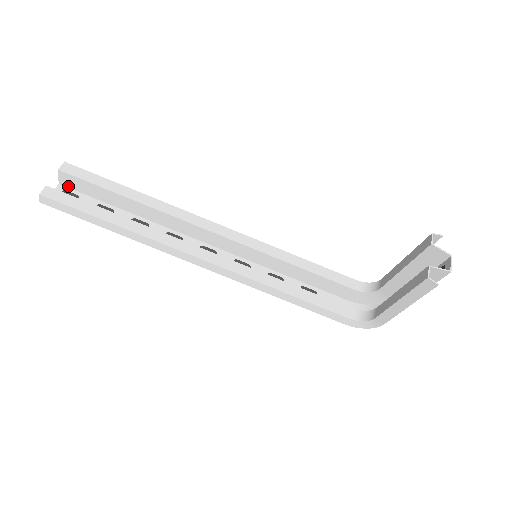
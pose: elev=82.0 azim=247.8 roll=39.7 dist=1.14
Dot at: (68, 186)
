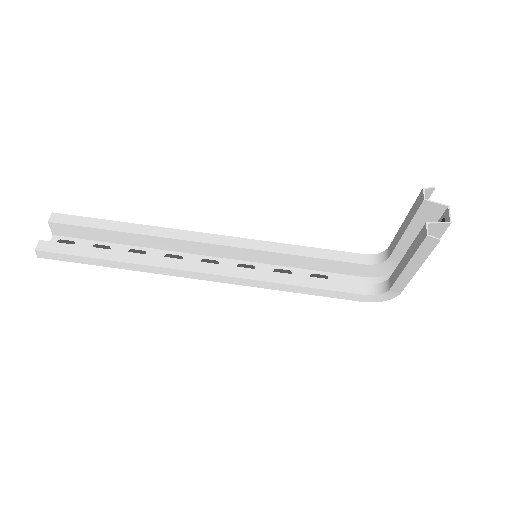
Dot at: (62, 235)
